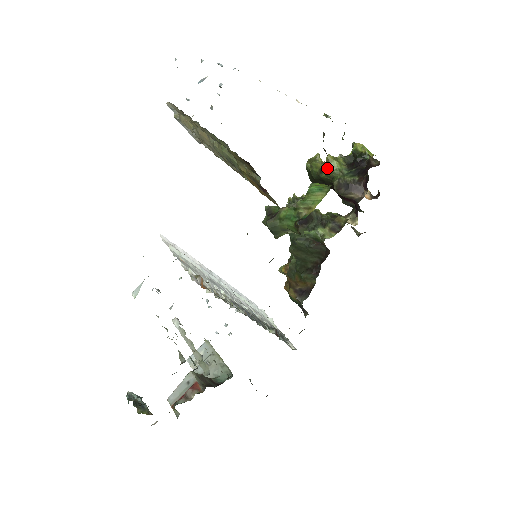
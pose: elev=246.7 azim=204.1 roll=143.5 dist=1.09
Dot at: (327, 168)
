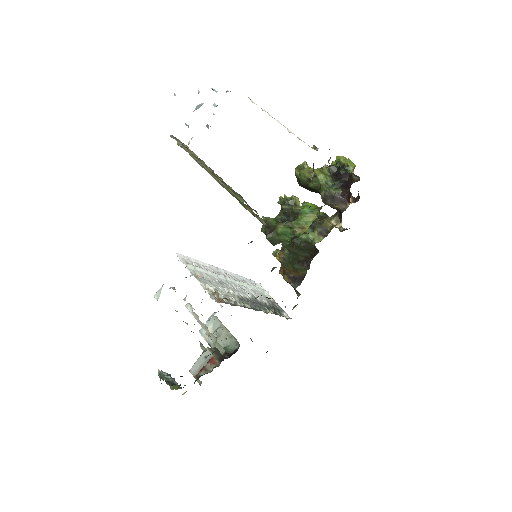
Dot at: (315, 180)
